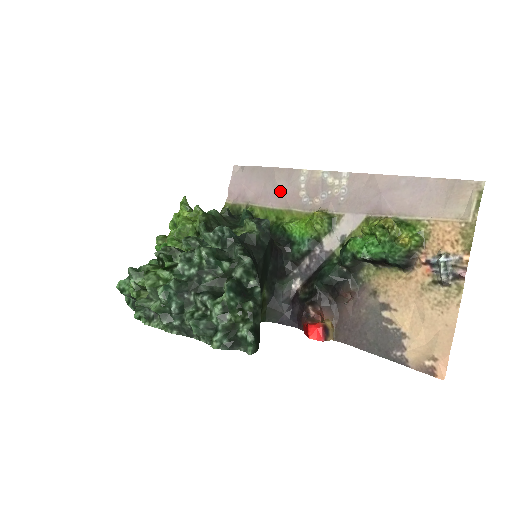
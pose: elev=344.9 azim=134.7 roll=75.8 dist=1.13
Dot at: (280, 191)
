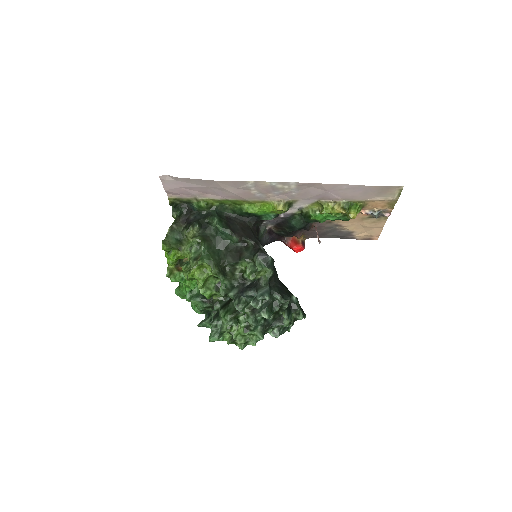
Dot at: (230, 193)
